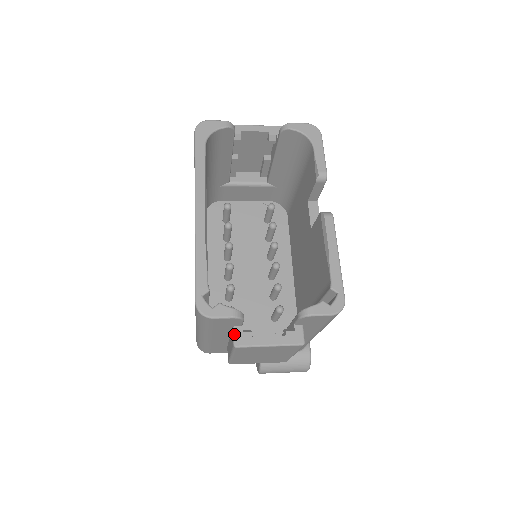
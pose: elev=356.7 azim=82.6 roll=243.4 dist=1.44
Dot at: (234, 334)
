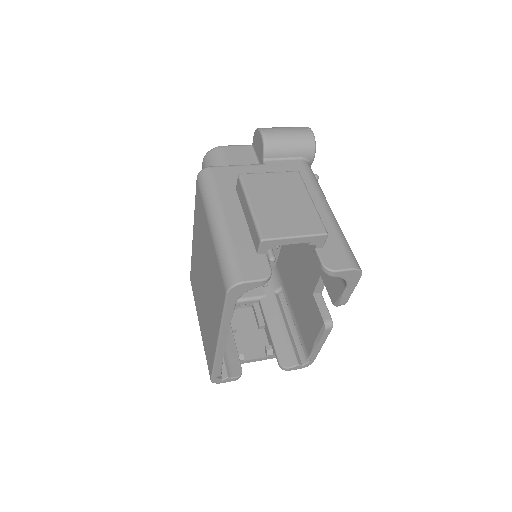
Dot at: occluded
